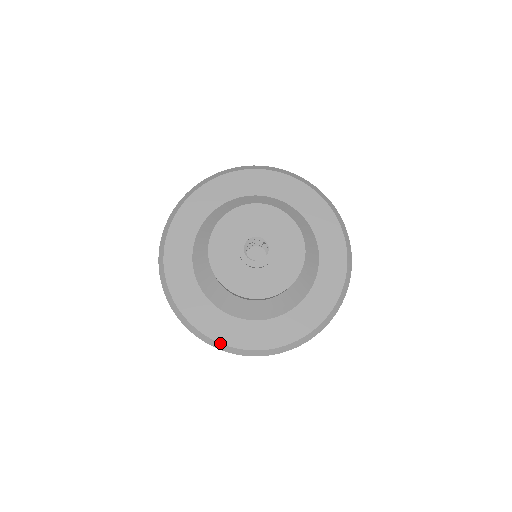
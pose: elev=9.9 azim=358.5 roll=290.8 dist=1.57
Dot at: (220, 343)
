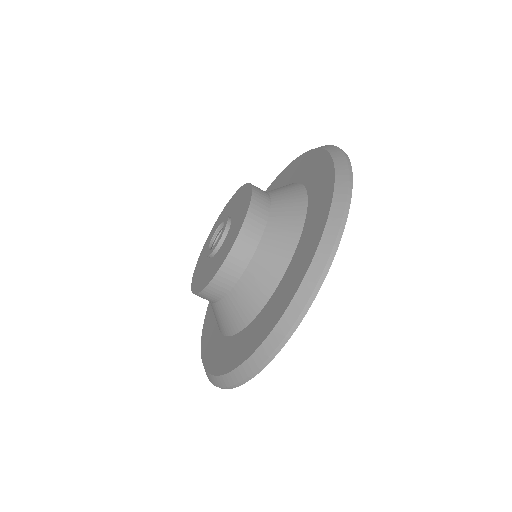
Dot at: (224, 374)
